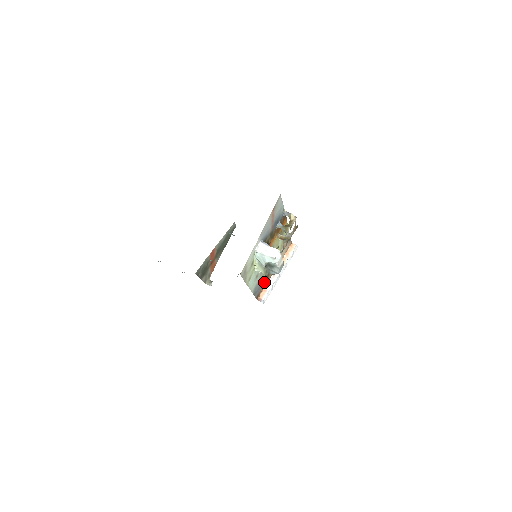
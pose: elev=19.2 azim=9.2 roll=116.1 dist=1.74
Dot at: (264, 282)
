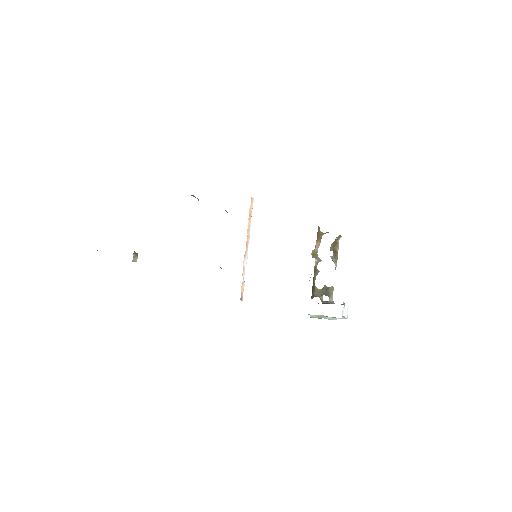
Dot at: occluded
